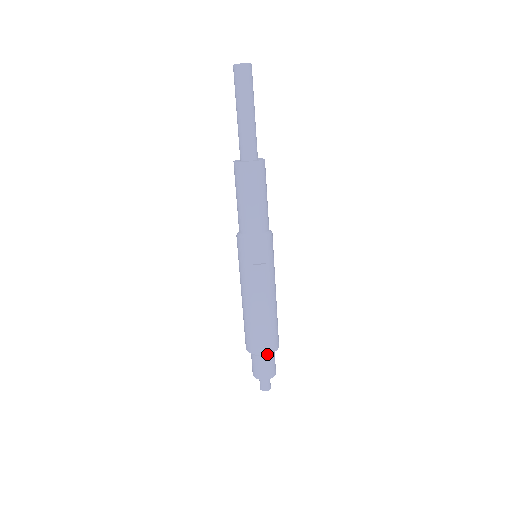
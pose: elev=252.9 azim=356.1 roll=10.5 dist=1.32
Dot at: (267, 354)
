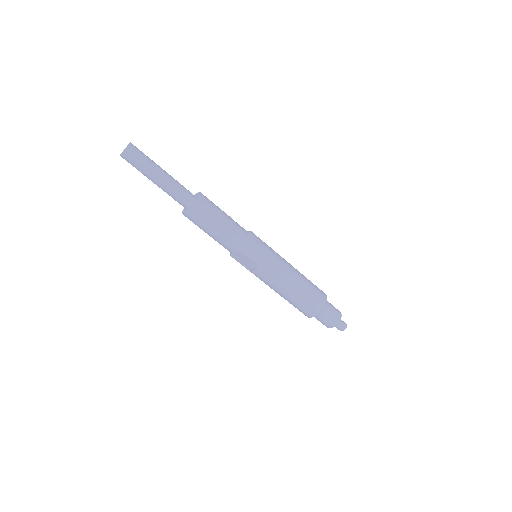
Dot at: occluded
